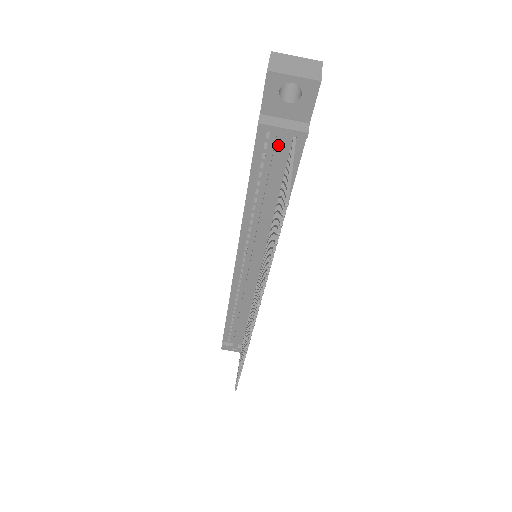
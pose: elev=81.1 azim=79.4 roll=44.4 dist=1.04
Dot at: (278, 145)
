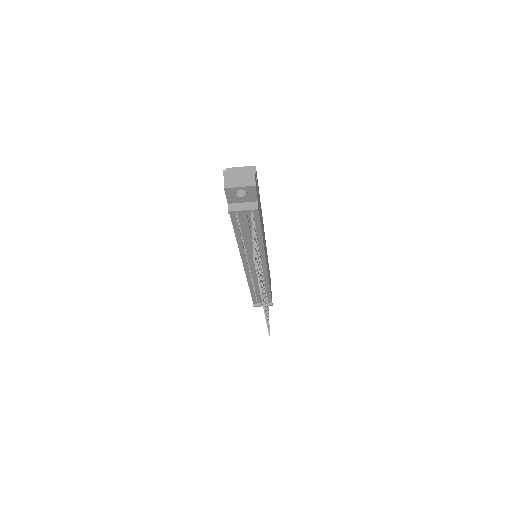
Dot at: (244, 217)
